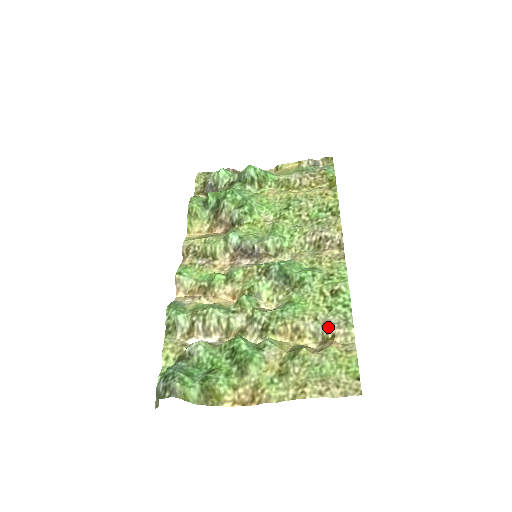
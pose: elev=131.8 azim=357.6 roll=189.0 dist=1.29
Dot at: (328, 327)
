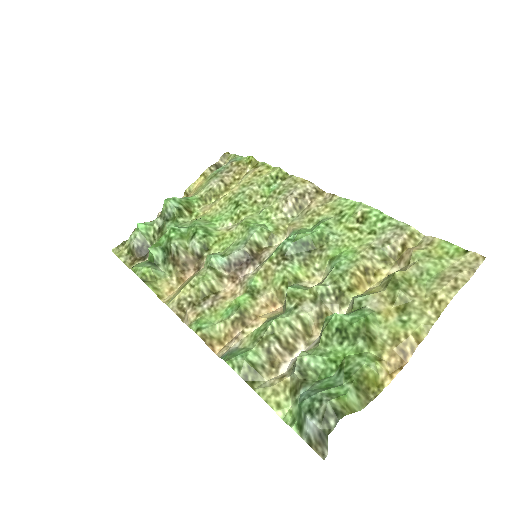
Dot at: (391, 244)
